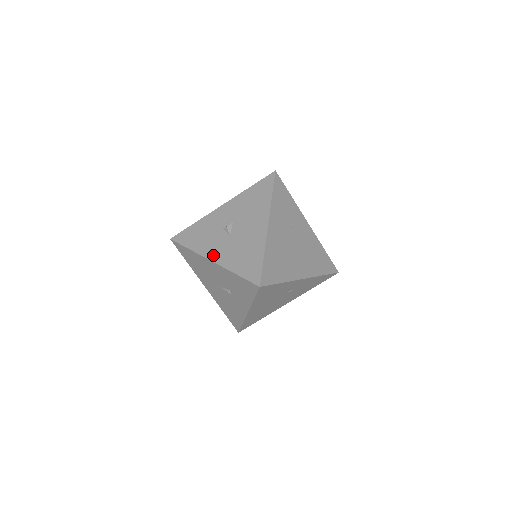
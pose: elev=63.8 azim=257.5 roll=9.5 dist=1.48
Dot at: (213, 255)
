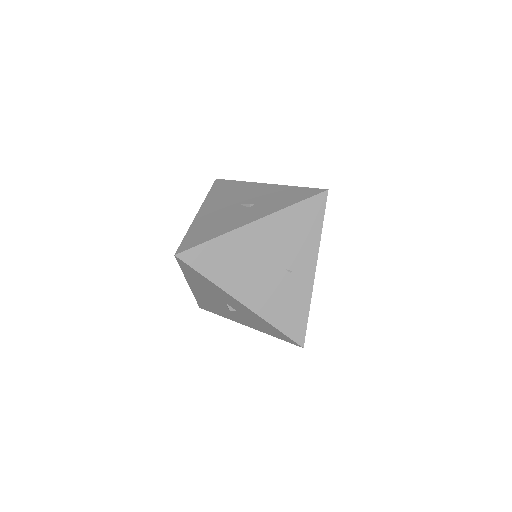
Dot at: occluded
